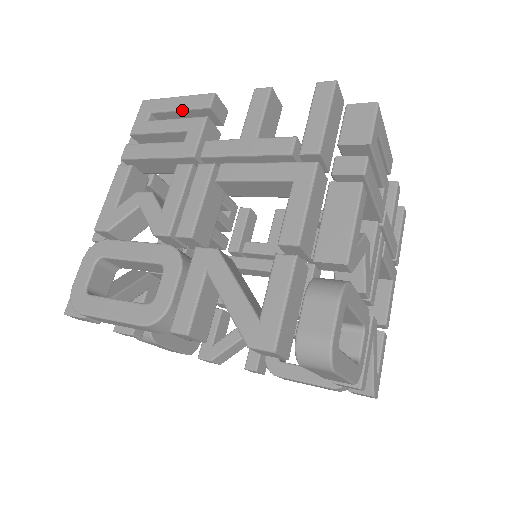
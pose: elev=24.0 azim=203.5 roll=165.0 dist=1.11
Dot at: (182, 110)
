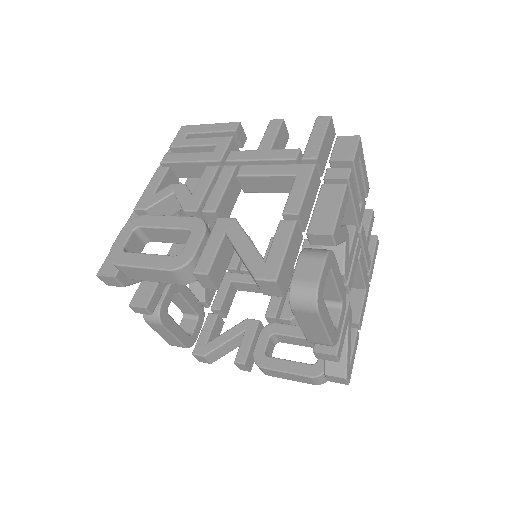
Dot at: (213, 132)
